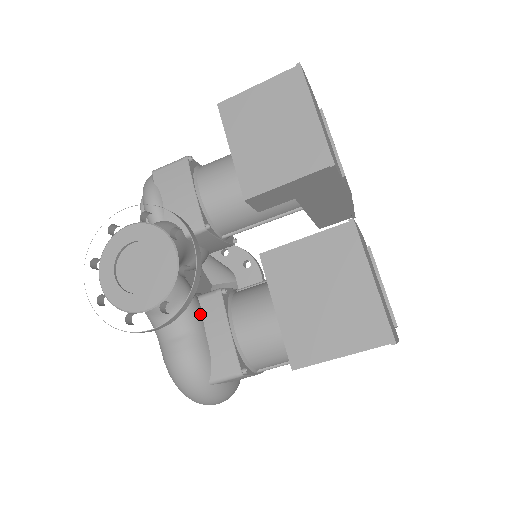
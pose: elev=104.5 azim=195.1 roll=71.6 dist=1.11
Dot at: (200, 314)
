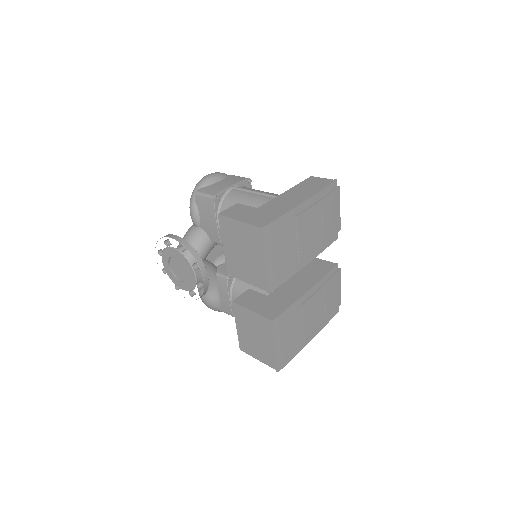
Dot at: (216, 284)
